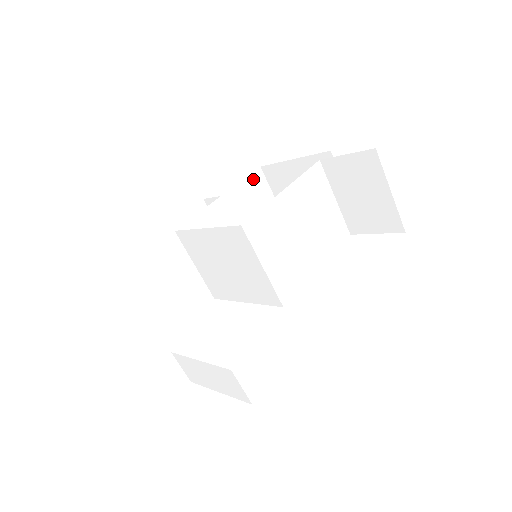
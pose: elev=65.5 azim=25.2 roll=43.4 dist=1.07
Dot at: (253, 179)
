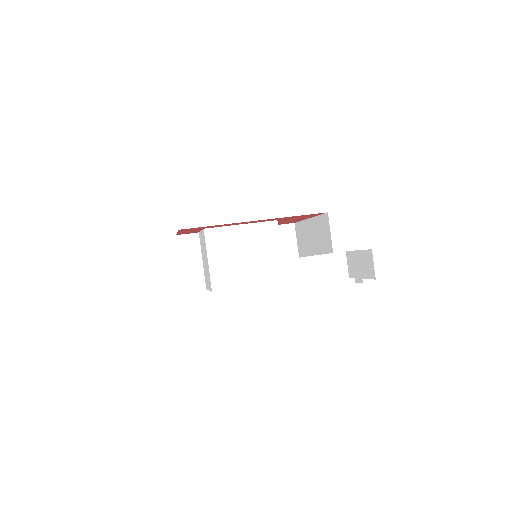
Dot at: occluded
